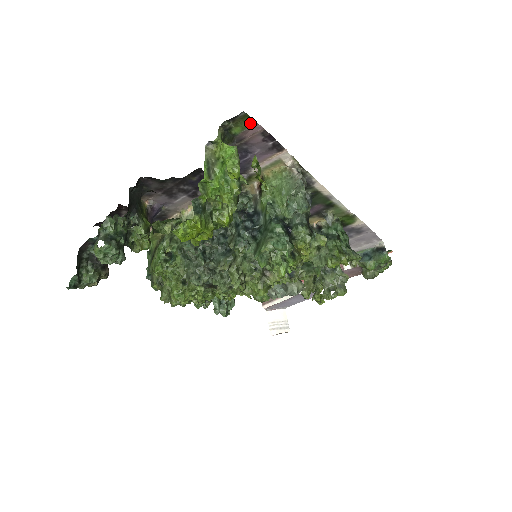
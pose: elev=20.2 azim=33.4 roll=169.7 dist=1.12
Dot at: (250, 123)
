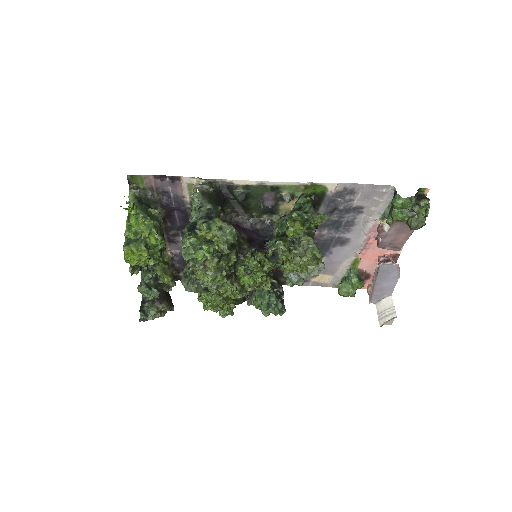
Dot at: (141, 178)
